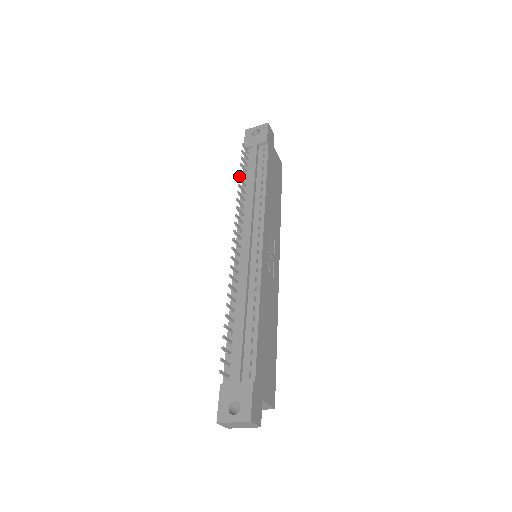
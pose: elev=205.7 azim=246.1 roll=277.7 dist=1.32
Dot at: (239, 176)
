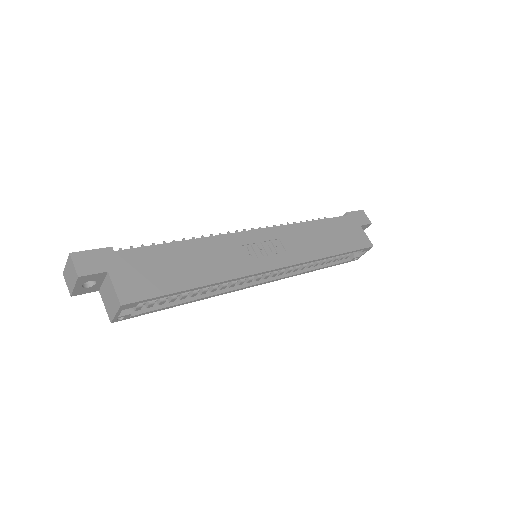
Dot at: occluded
